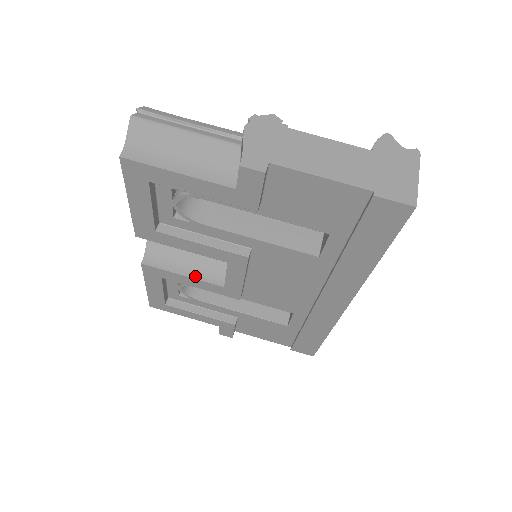
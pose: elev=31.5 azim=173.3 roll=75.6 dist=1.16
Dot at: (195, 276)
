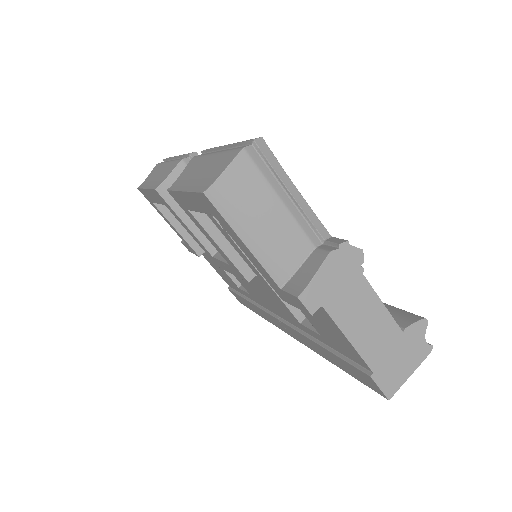
Dot at: (195, 232)
